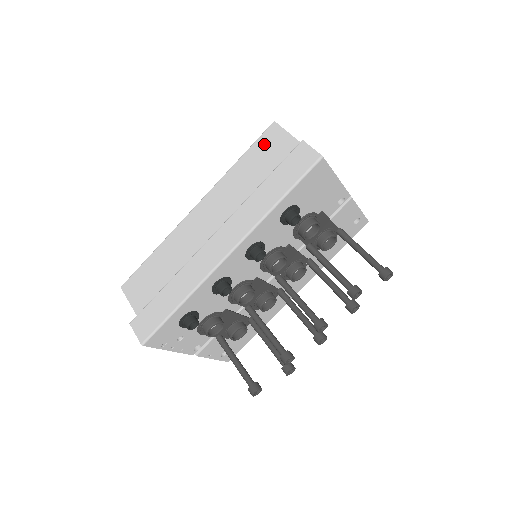
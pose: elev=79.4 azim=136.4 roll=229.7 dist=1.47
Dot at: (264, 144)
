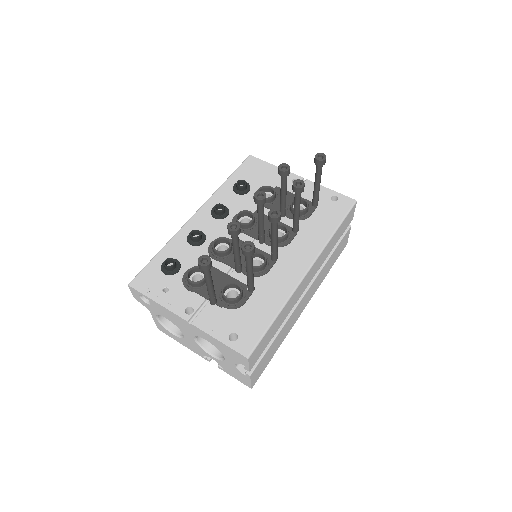
Dot at: occluded
